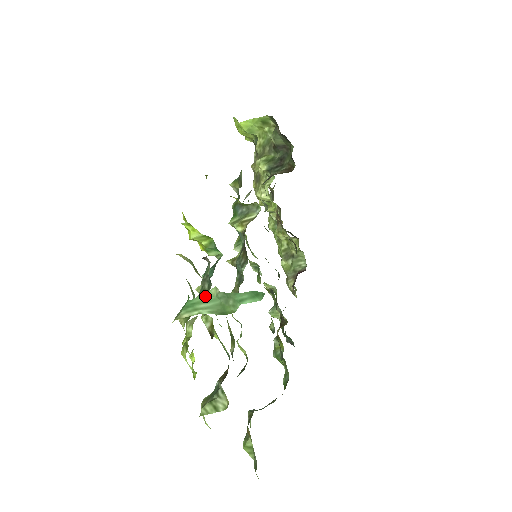
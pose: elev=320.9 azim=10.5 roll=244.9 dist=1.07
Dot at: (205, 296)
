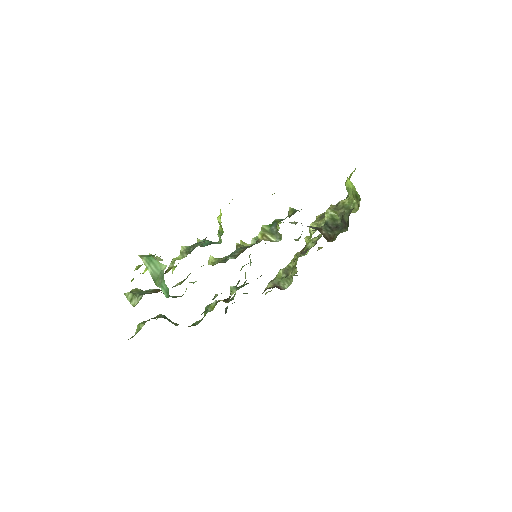
Dot at: (159, 264)
